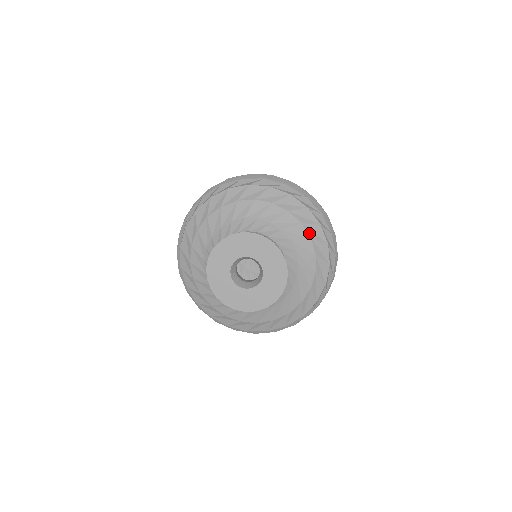
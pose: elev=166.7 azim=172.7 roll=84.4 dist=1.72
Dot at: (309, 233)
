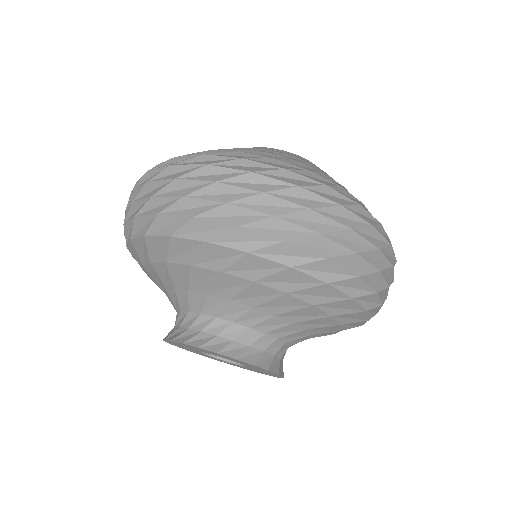
Dot at: (340, 321)
